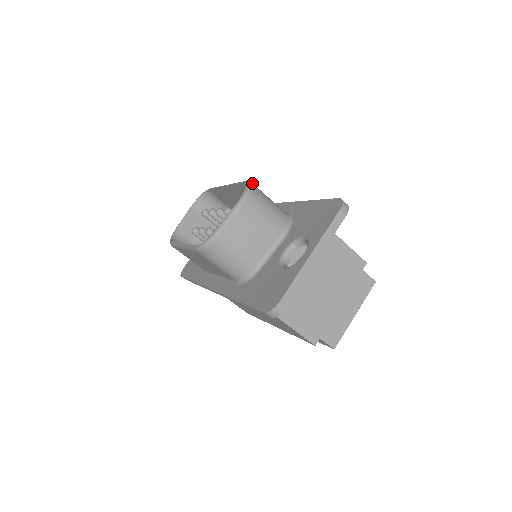
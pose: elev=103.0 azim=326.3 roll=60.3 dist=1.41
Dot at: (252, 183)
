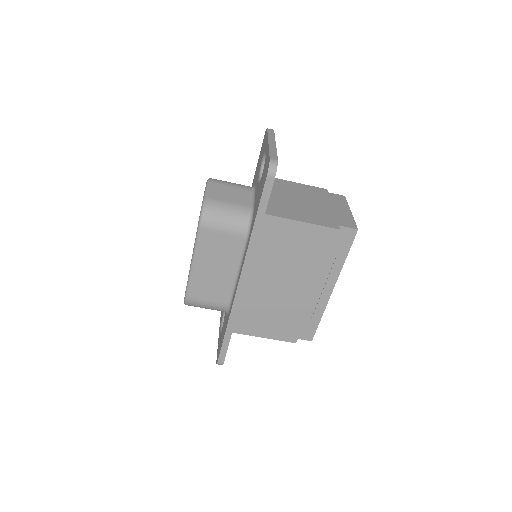
Dot at: occluded
